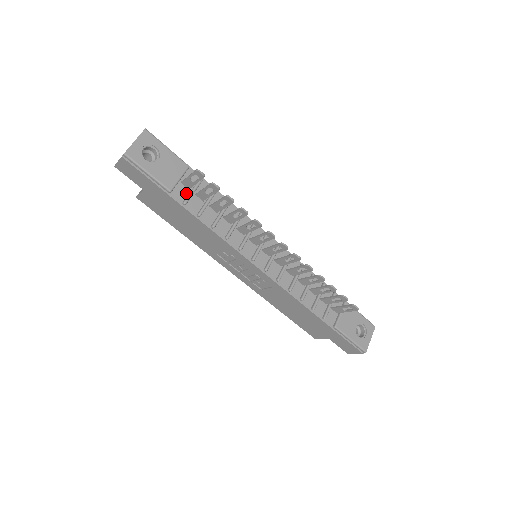
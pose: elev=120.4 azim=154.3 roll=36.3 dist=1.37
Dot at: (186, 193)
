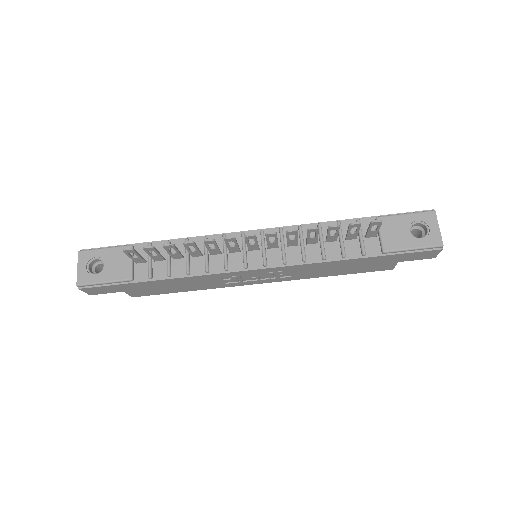
Dot at: (146, 268)
